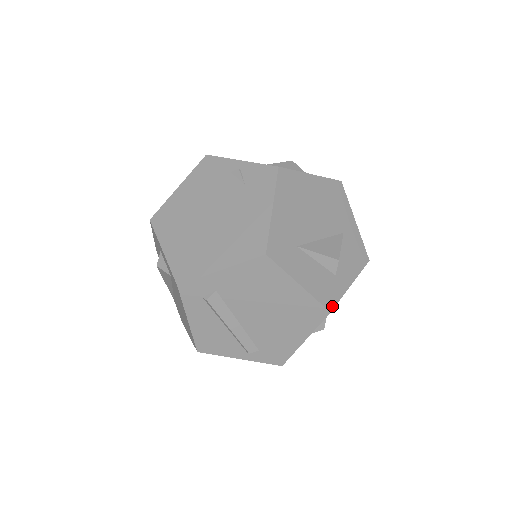
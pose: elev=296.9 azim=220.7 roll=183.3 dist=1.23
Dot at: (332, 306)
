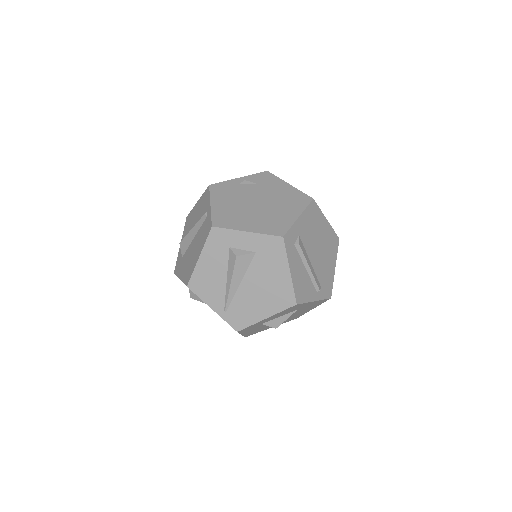
Dot at: occluded
